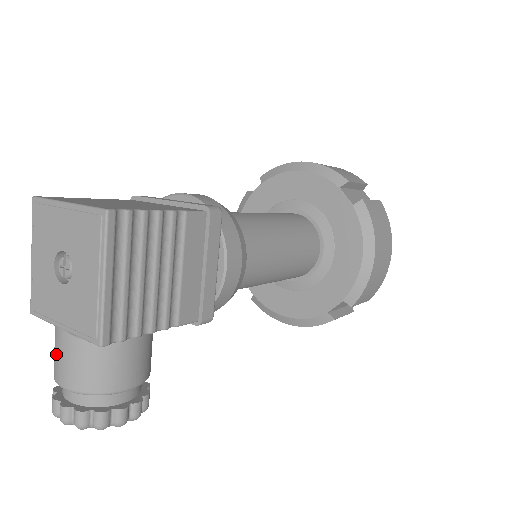
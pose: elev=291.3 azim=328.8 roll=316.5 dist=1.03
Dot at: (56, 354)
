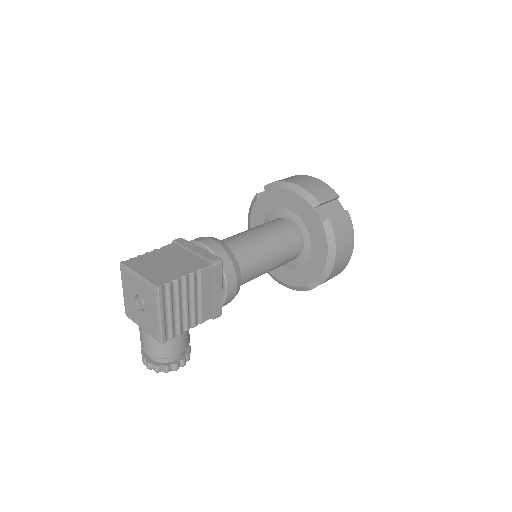
Dot at: (141, 338)
